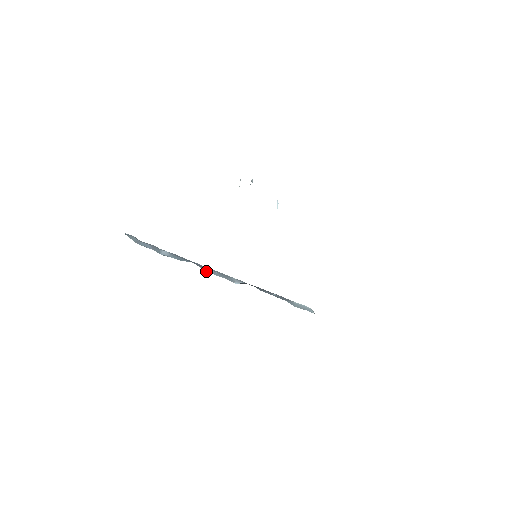
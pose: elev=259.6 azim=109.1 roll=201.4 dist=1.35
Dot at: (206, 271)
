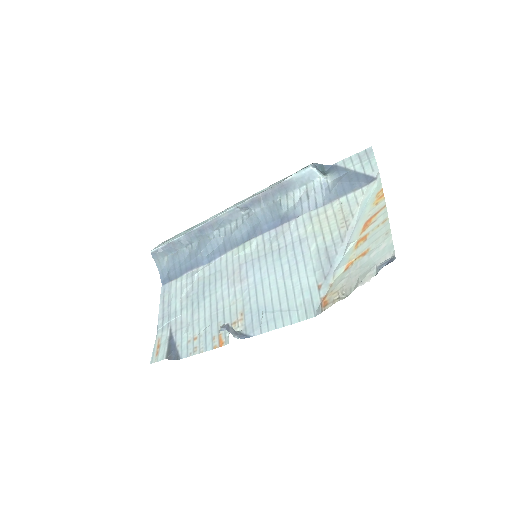
Dot at: (219, 229)
